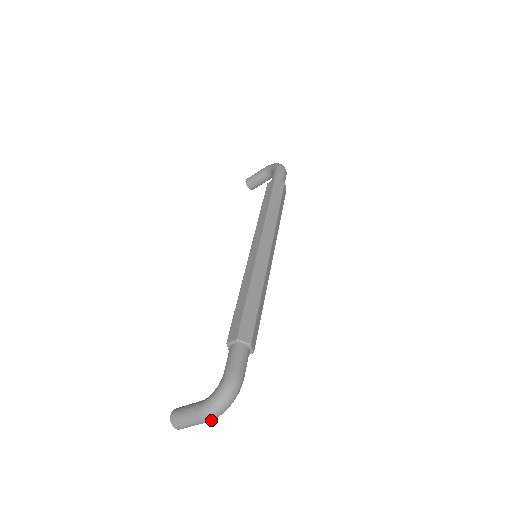
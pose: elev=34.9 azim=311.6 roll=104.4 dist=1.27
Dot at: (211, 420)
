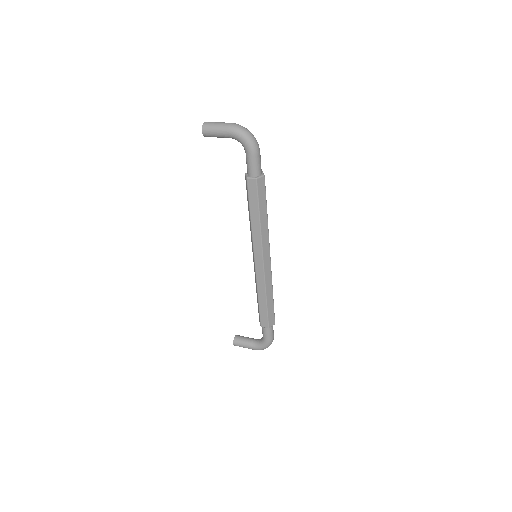
Dot at: occluded
